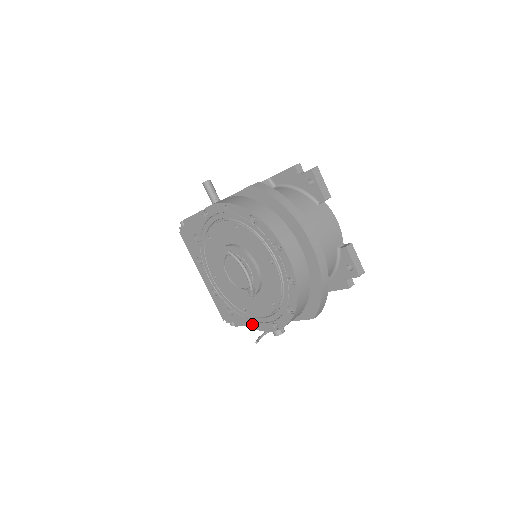
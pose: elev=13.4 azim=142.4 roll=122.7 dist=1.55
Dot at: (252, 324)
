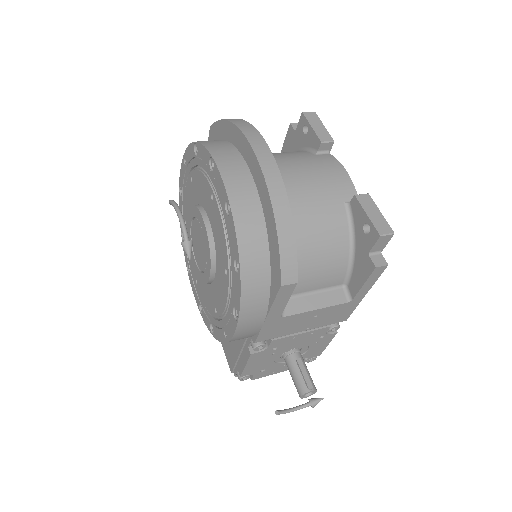
Dot at: (225, 335)
